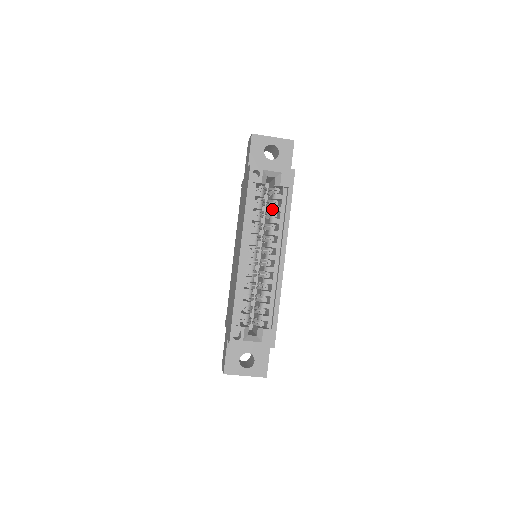
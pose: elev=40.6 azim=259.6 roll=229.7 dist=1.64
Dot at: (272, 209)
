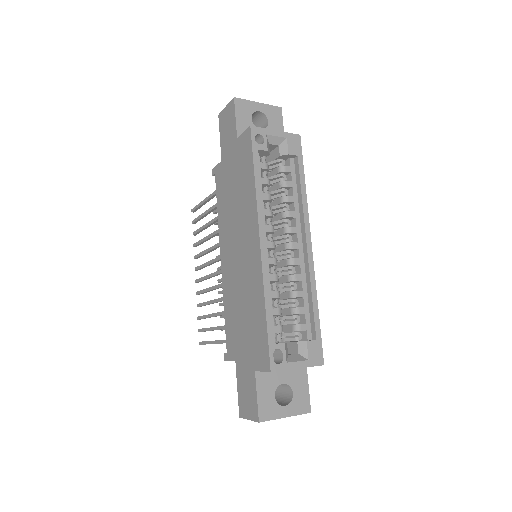
Dot at: (282, 185)
